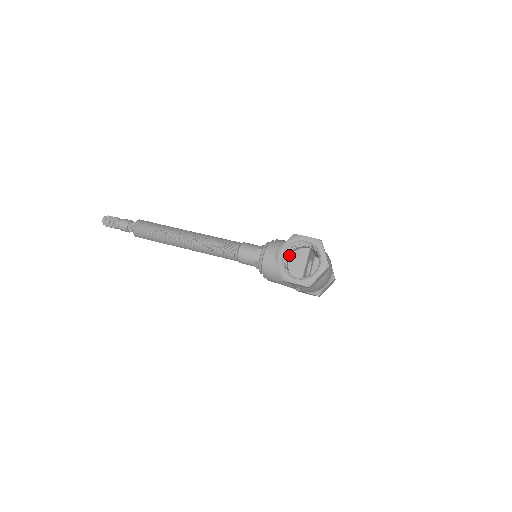
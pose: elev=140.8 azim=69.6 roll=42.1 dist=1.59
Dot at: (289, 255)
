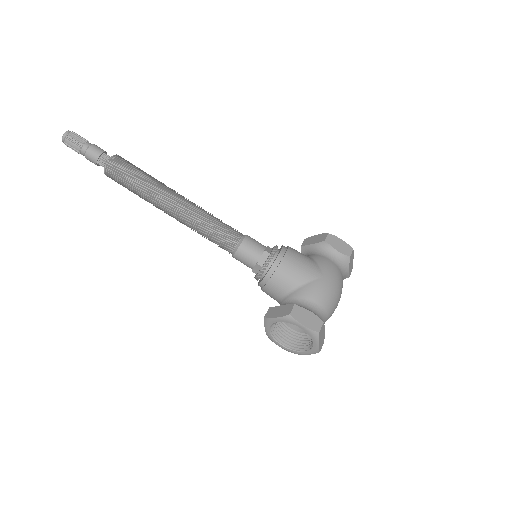
Dot at: occluded
